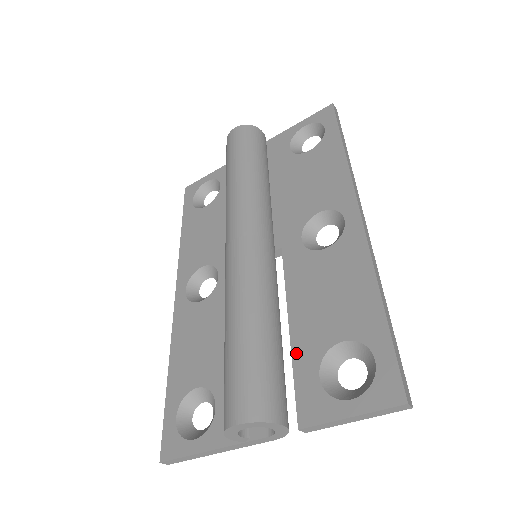
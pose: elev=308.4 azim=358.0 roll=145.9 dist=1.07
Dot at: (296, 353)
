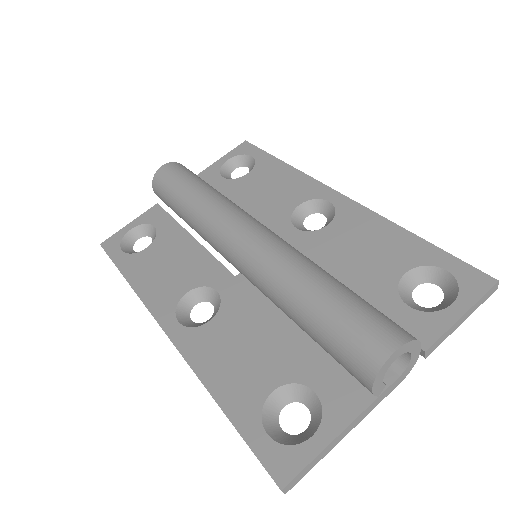
Dot at: (368, 302)
